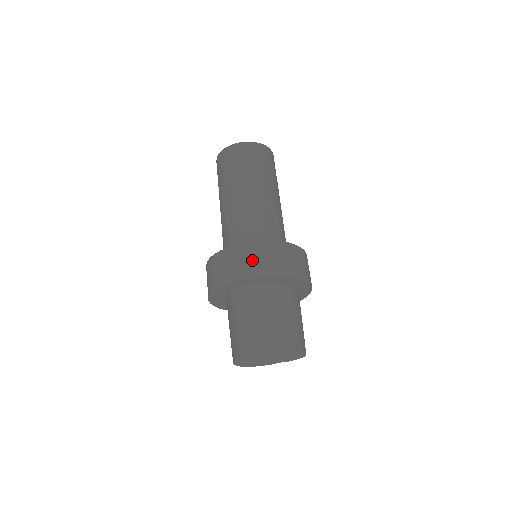
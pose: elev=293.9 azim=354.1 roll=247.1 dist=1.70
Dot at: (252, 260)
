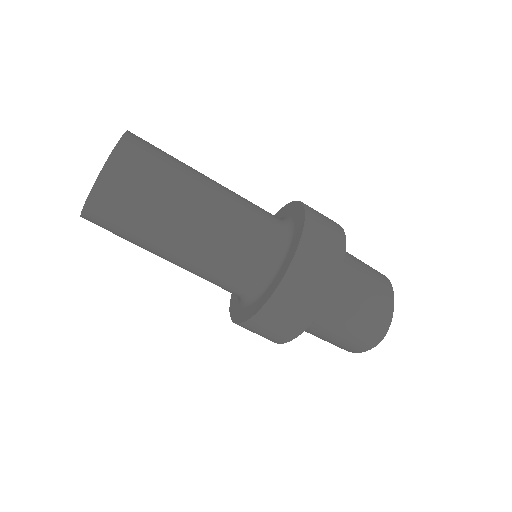
Dot at: (311, 284)
